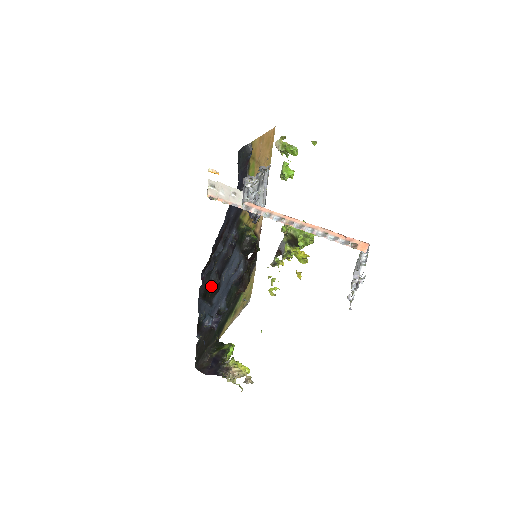
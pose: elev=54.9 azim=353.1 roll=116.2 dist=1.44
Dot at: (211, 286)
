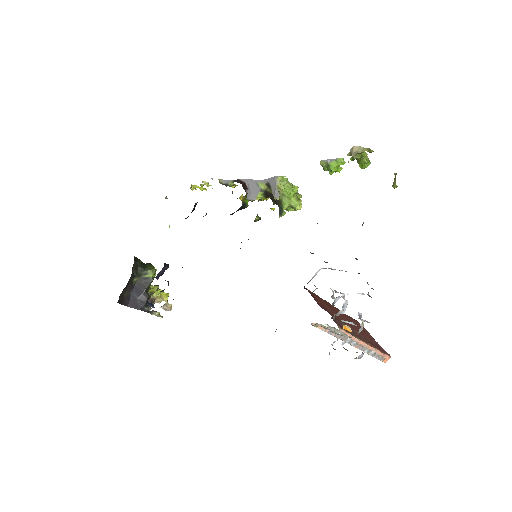
Dot at: occluded
